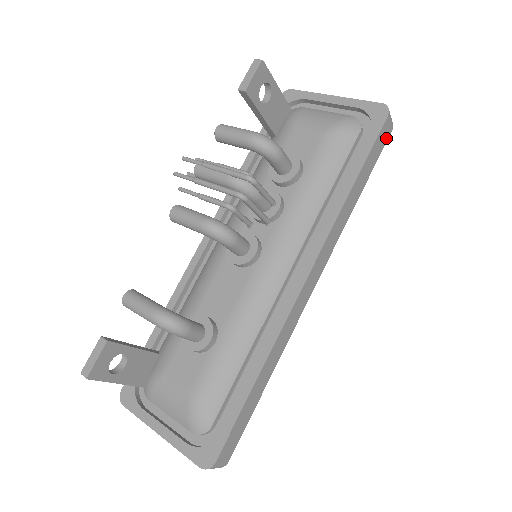
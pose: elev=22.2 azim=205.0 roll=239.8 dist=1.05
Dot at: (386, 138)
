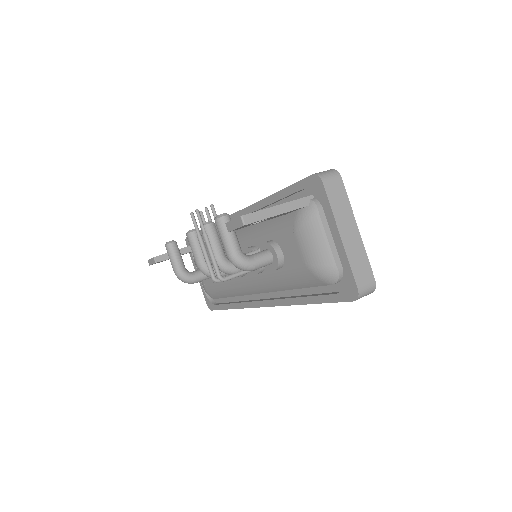
Dot at: occluded
